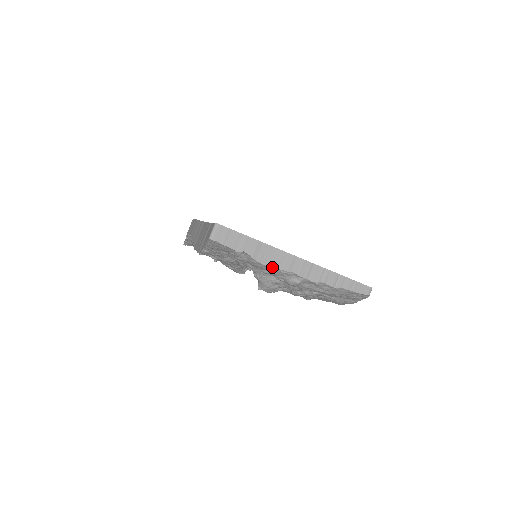
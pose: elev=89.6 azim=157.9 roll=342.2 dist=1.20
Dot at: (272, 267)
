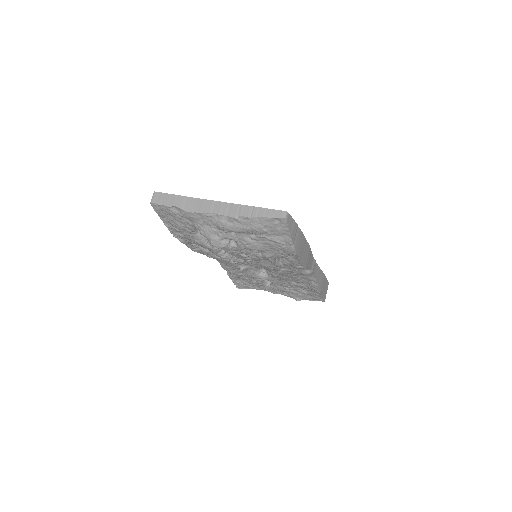
Dot at: (197, 213)
